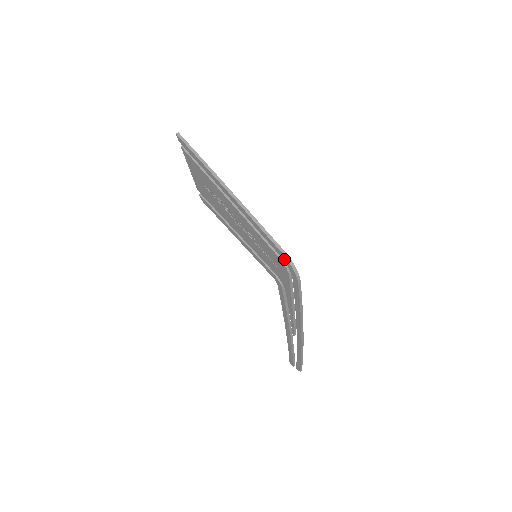
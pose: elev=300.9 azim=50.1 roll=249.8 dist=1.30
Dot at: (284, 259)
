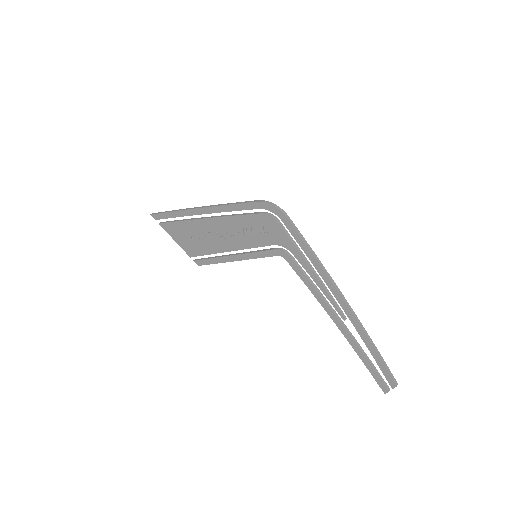
Dot at: (262, 206)
